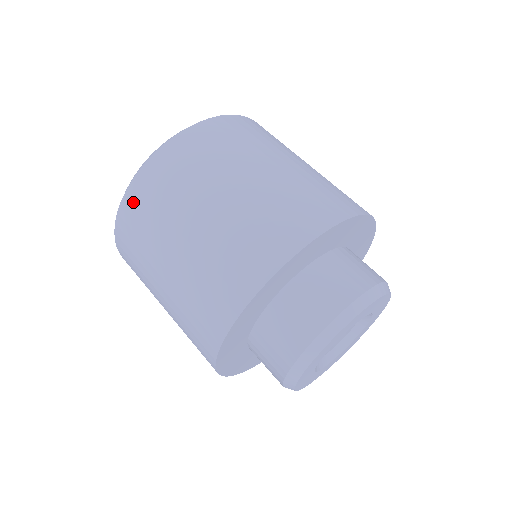
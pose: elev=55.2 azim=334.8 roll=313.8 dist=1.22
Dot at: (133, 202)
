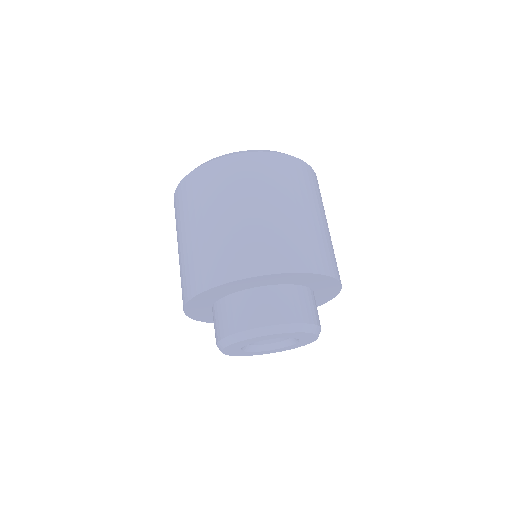
Dot at: (241, 163)
